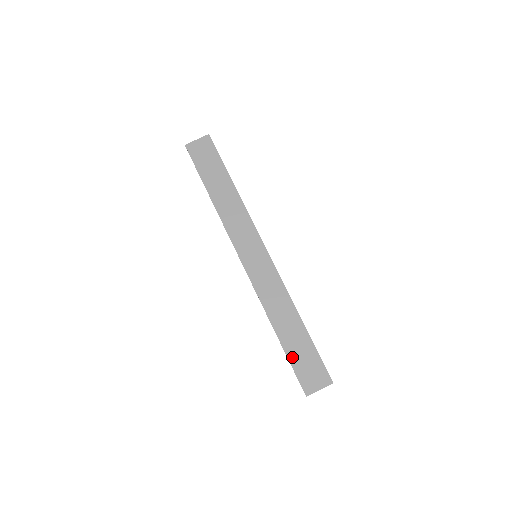
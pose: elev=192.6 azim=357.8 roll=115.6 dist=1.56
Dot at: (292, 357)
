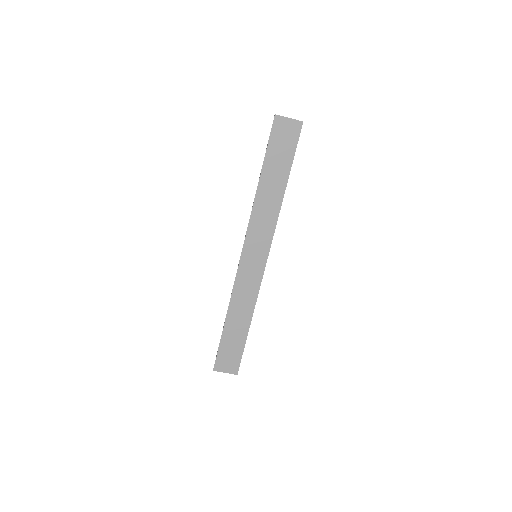
Dot at: (224, 342)
